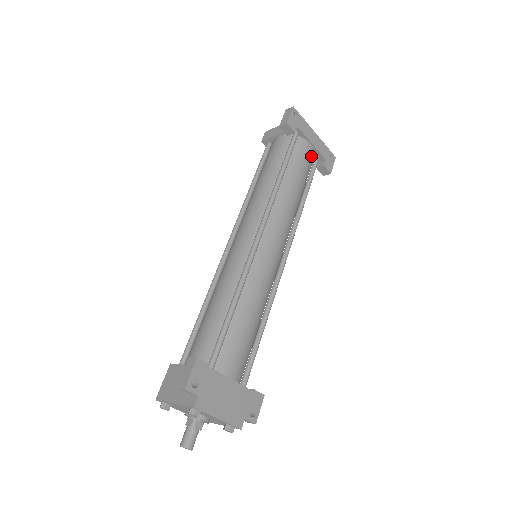
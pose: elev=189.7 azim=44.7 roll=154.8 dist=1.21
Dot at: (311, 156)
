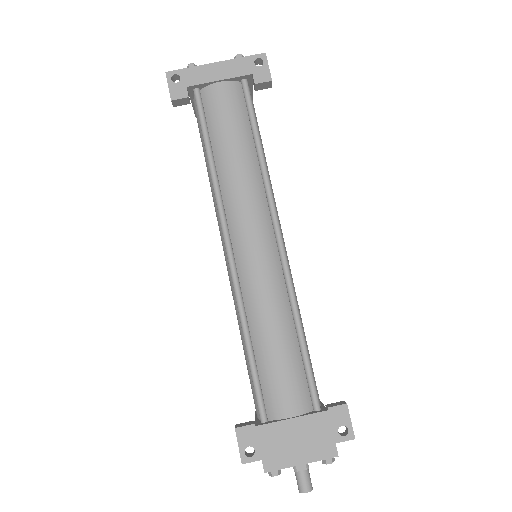
Dot at: (231, 93)
